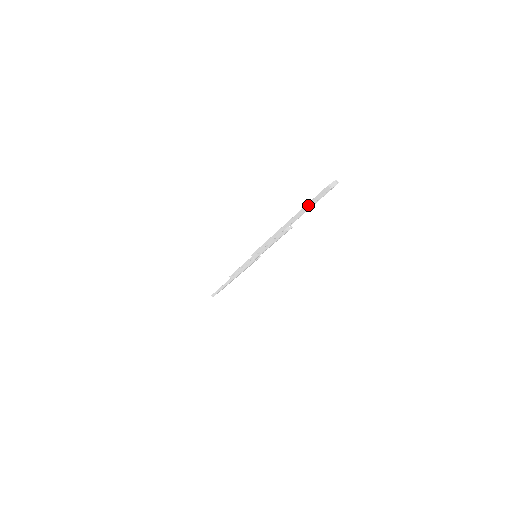
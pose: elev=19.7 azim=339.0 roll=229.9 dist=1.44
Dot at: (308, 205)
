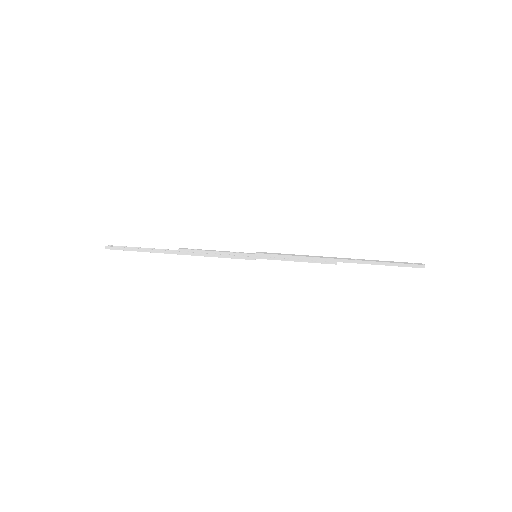
Dot at: (389, 263)
